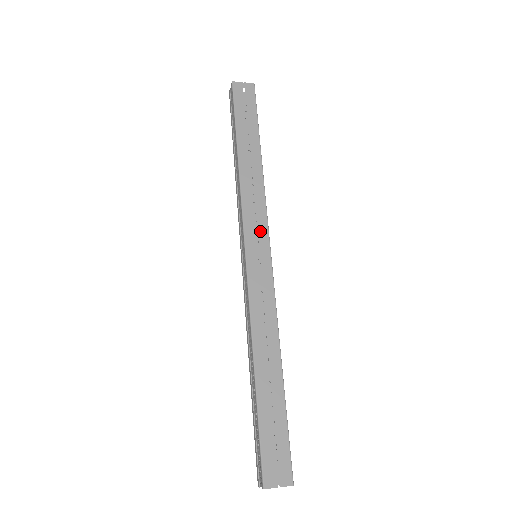
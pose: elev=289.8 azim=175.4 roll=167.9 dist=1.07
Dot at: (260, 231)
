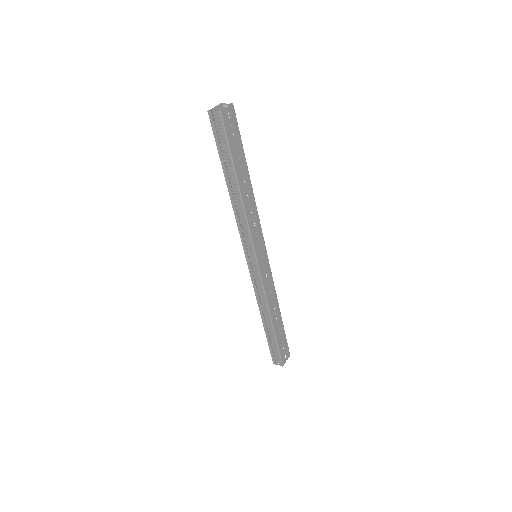
Dot at: (261, 242)
